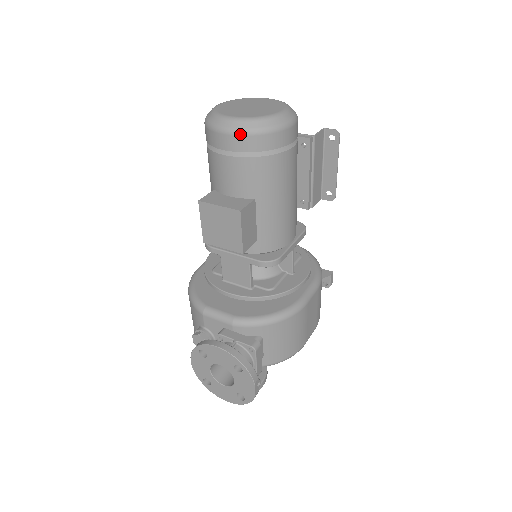
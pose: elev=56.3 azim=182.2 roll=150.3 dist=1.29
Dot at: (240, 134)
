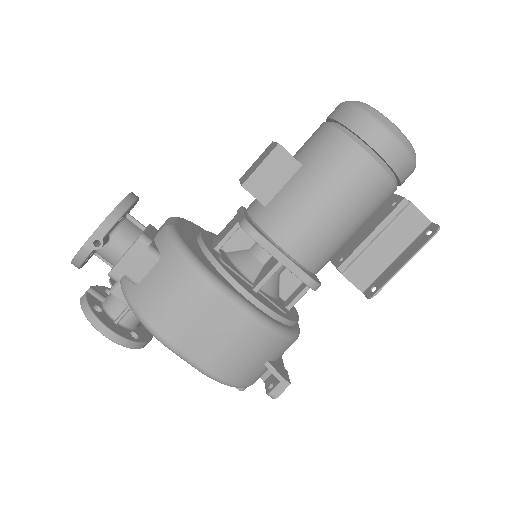
Dot at: (347, 104)
